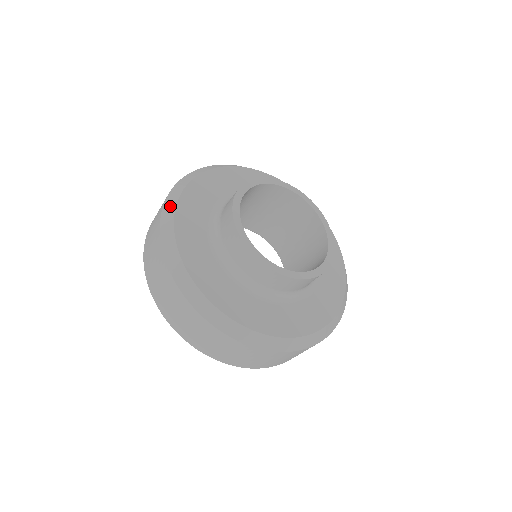
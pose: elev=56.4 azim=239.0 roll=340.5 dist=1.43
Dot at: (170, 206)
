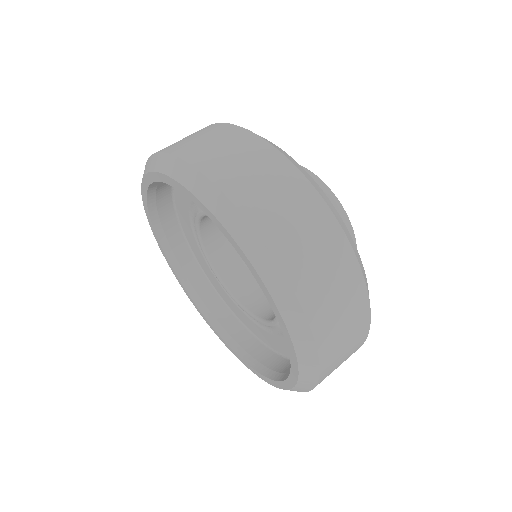
Dot at: occluded
